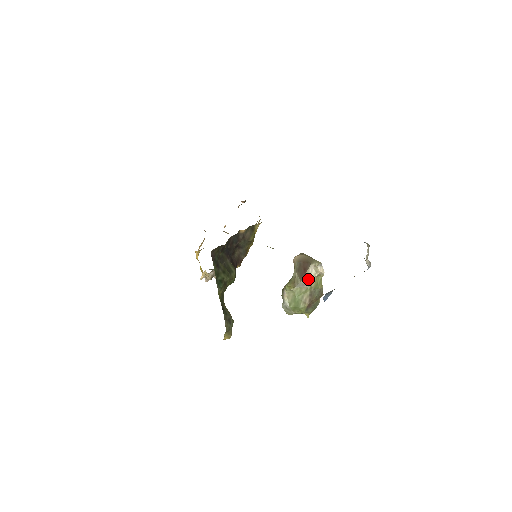
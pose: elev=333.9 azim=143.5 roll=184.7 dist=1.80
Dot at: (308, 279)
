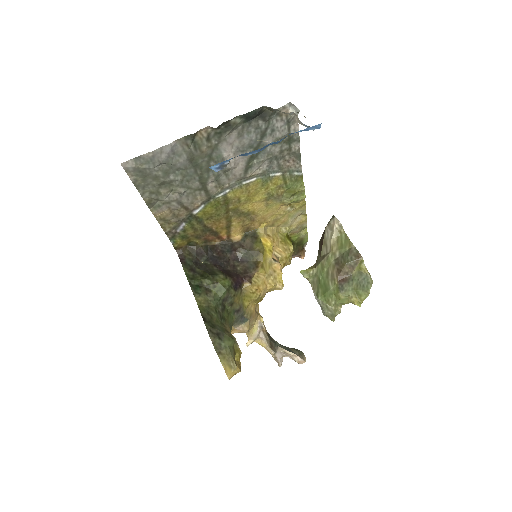
Dot at: (326, 246)
